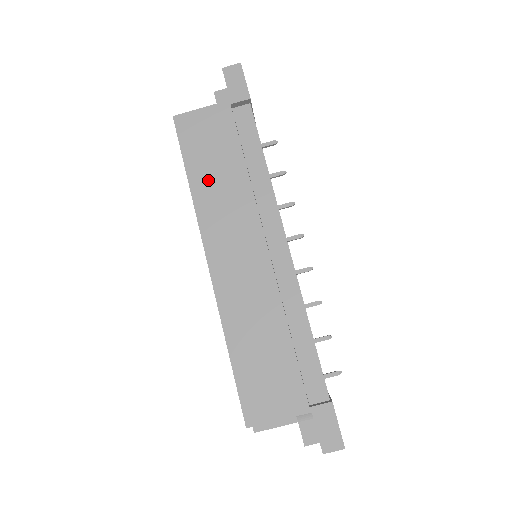
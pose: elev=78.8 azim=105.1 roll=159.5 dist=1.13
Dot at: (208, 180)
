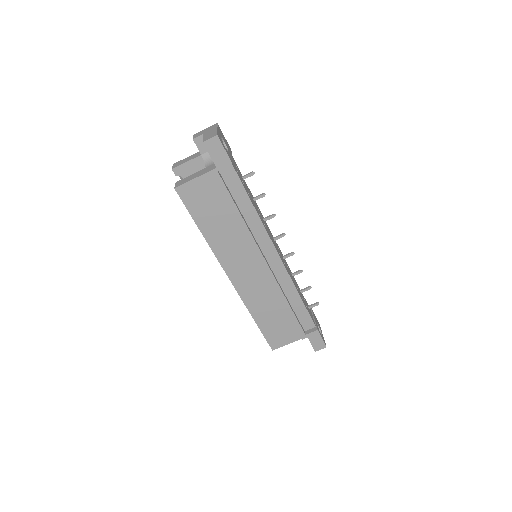
Dot at: (215, 229)
